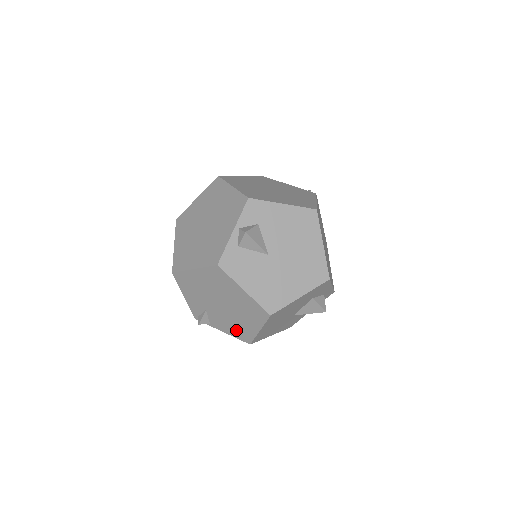
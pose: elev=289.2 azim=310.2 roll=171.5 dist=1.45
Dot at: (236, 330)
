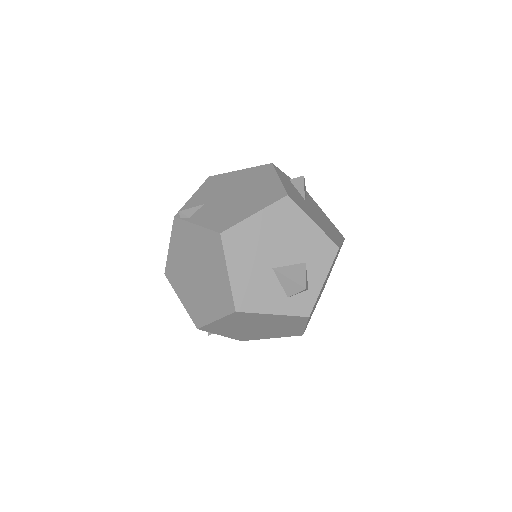
Dot at: (220, 219)
